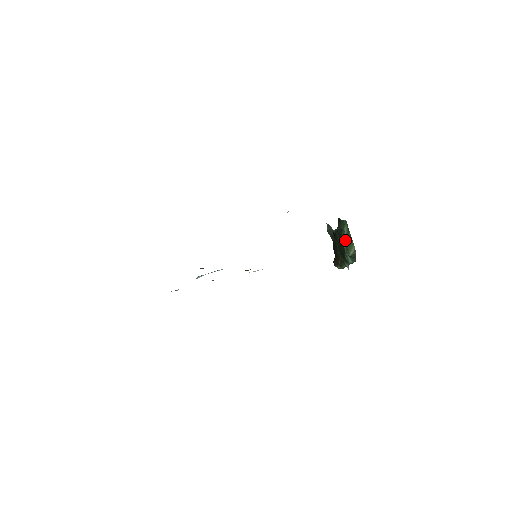
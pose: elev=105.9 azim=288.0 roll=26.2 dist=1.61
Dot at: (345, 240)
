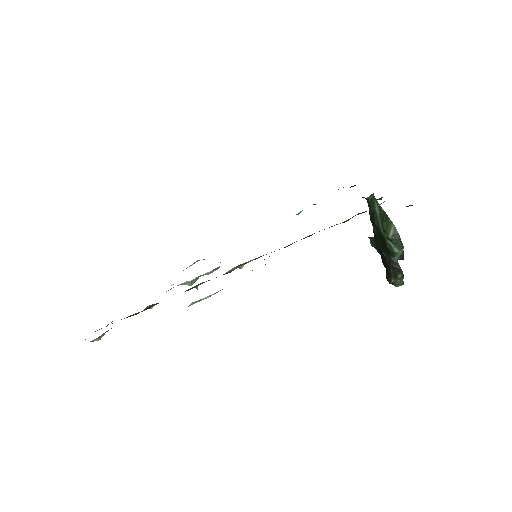
Dot at: (379, 222)
